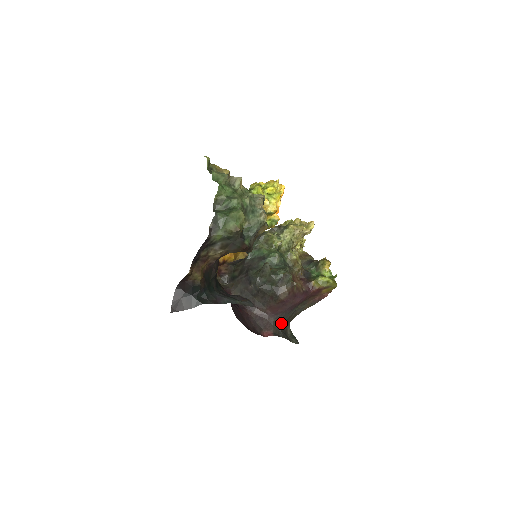
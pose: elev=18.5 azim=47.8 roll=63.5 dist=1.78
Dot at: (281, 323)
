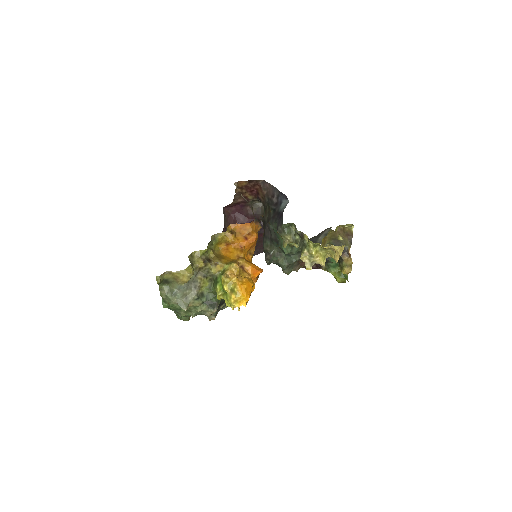
Dot at: occluded
